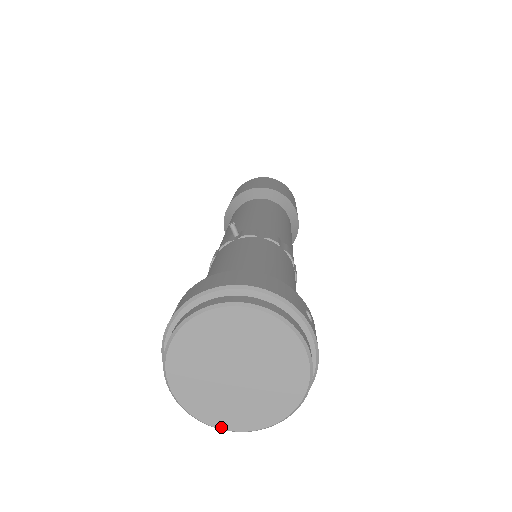
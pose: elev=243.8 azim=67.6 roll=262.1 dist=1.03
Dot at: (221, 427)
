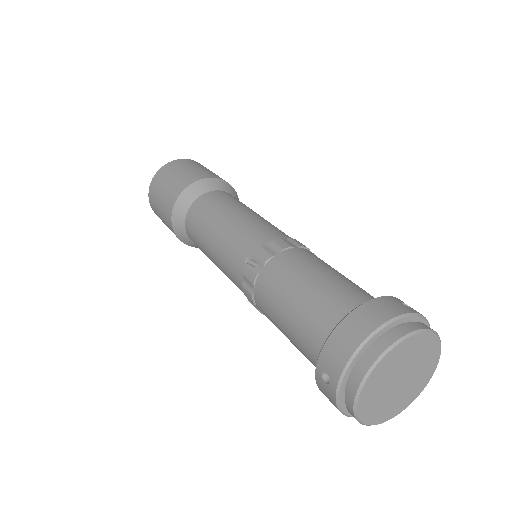
Dot at: (401, 411)
